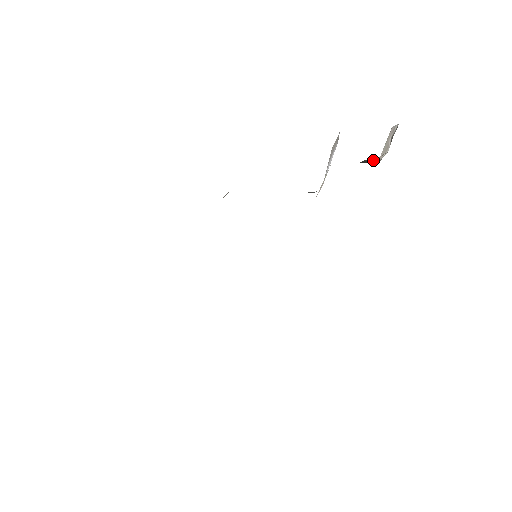
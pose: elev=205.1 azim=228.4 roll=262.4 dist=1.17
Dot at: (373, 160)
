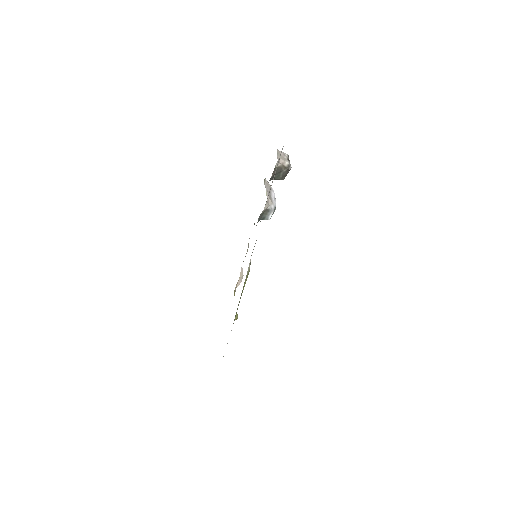
Dot at: (280, 166)
